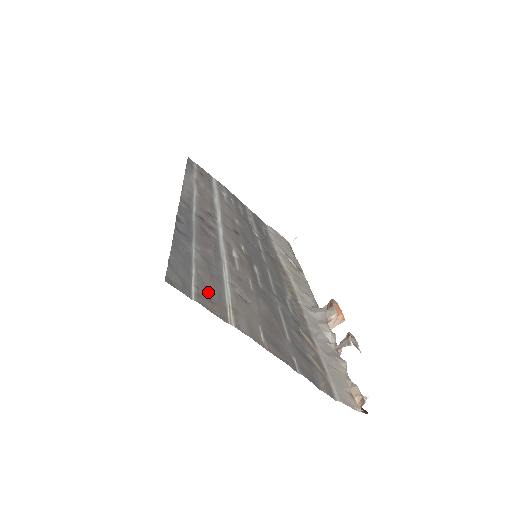
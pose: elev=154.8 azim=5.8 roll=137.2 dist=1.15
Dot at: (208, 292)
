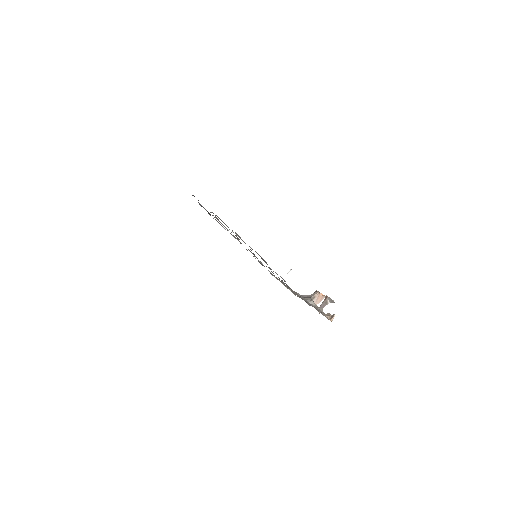
Dot at: occluded
